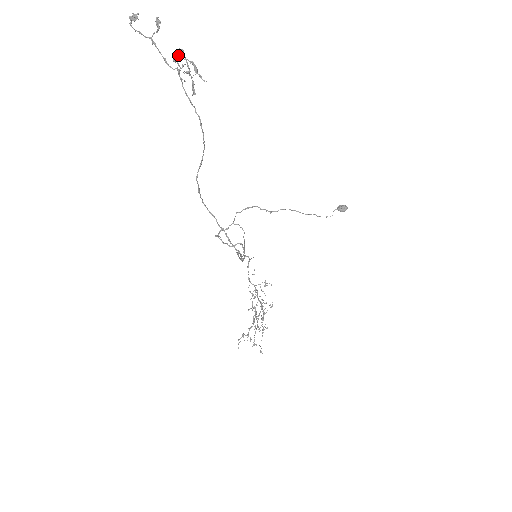
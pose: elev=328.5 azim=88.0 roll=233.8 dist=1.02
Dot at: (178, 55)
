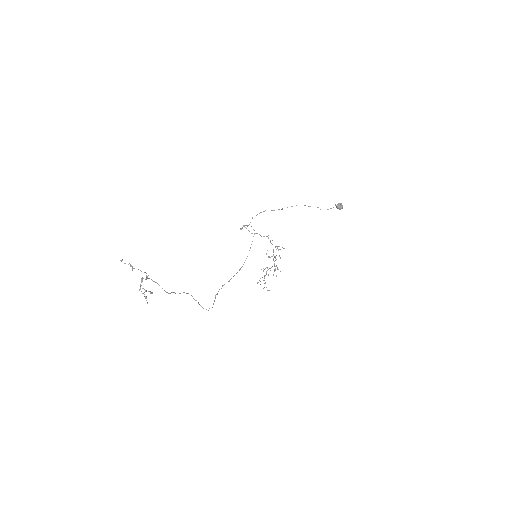
Dot at: (139, 290)
